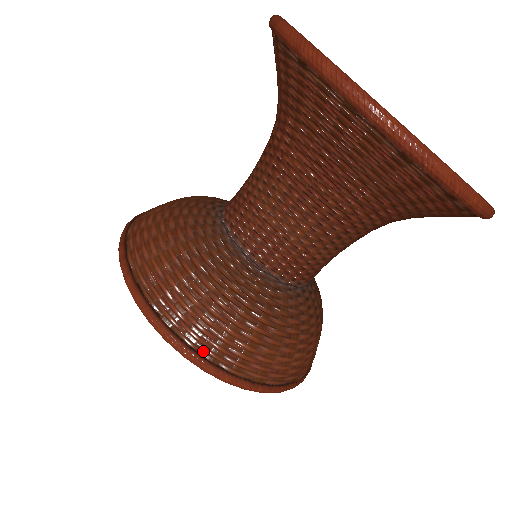
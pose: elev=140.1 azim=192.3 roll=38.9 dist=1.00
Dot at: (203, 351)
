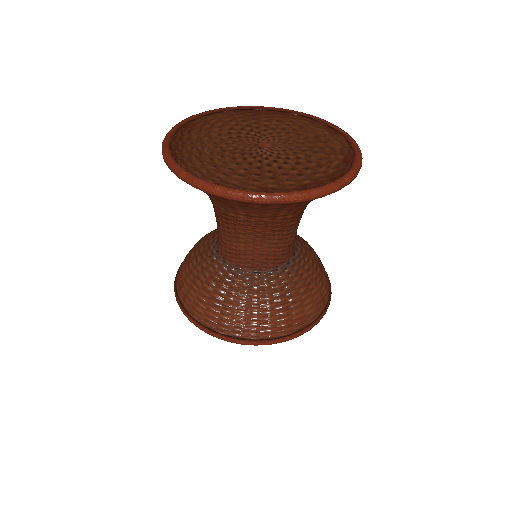
Dot at: (181, 299)
